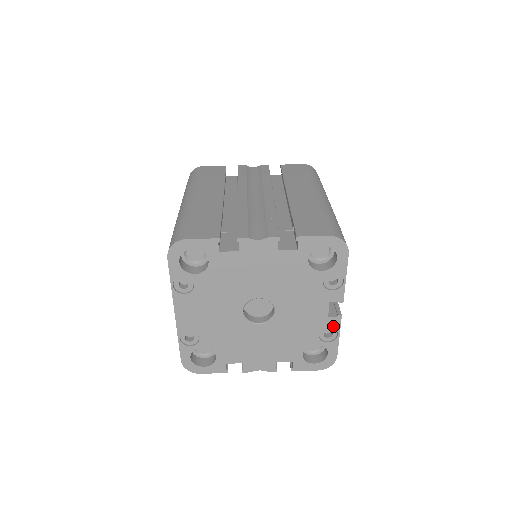
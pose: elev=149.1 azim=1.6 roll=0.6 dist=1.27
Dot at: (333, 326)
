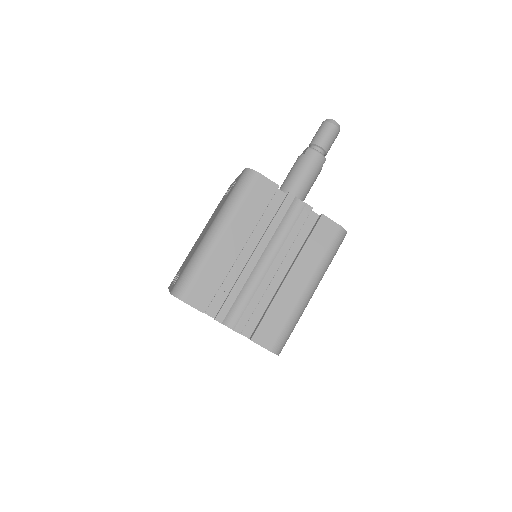
Dot at: occluded
